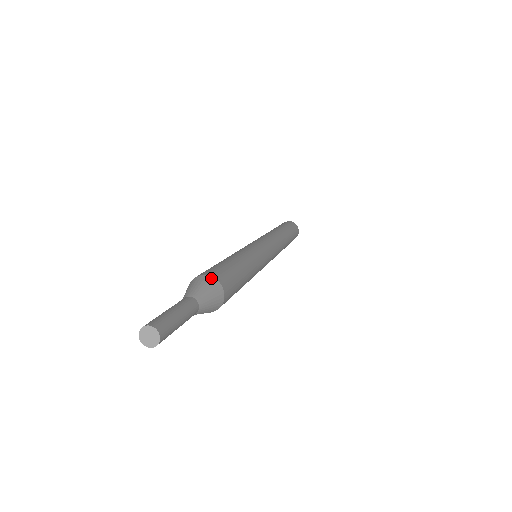
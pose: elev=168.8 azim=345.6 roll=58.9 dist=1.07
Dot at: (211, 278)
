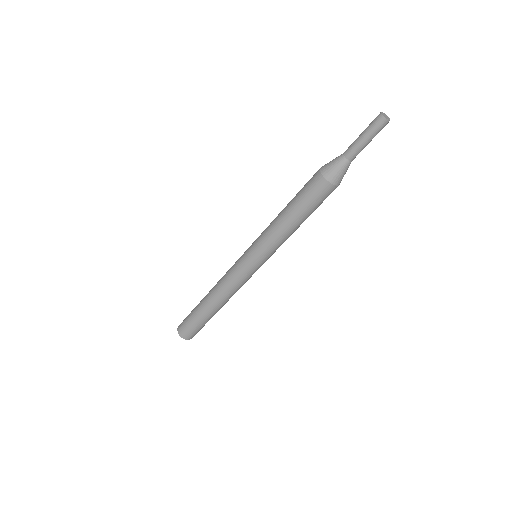
Dot at: occluded
